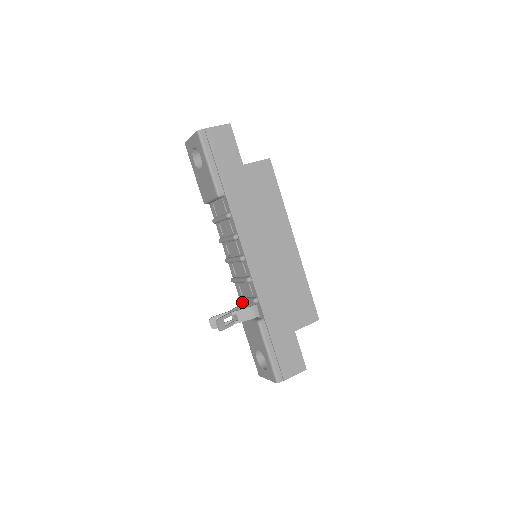
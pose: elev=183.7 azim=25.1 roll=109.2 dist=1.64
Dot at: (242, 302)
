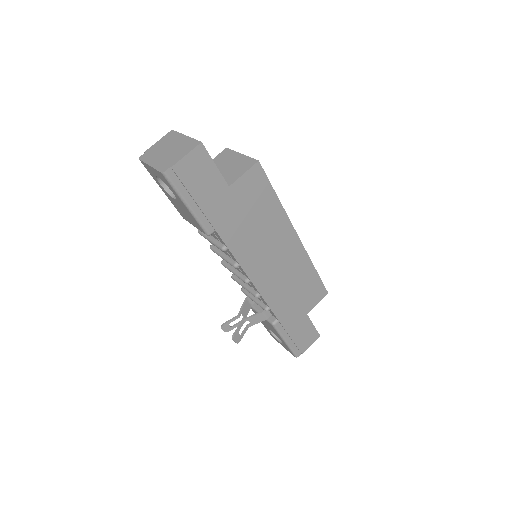
Dot at: occluded
